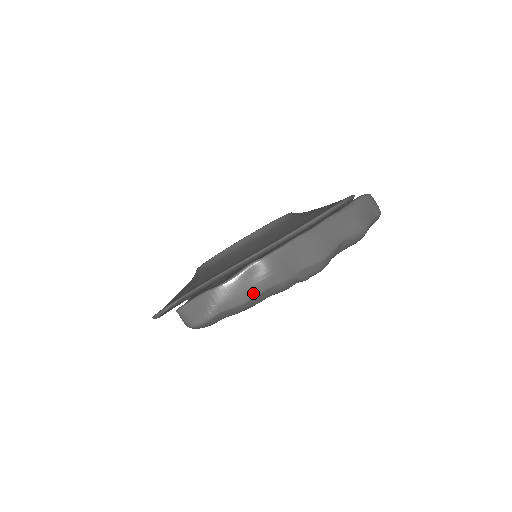
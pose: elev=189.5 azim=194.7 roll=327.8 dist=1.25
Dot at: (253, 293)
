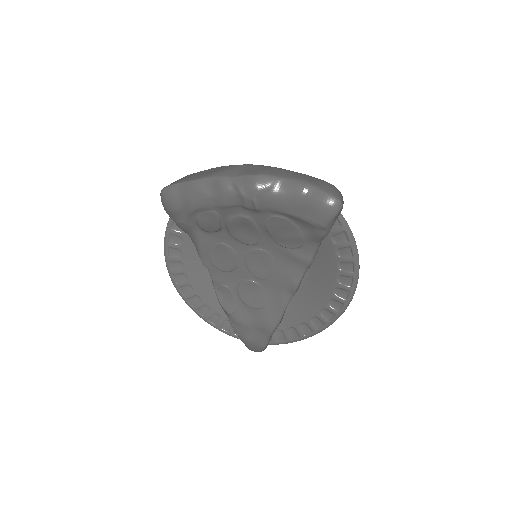
Dot at: (202, 177)
